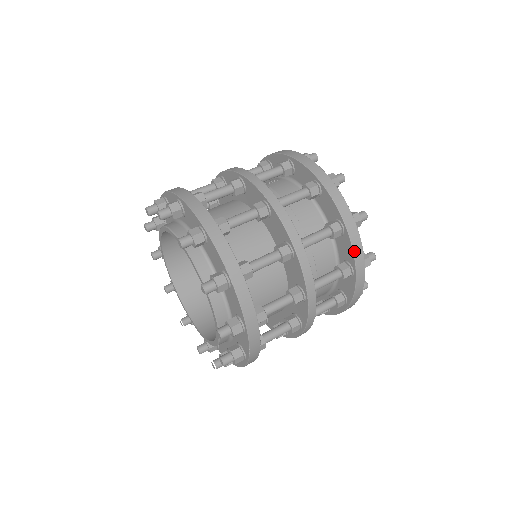
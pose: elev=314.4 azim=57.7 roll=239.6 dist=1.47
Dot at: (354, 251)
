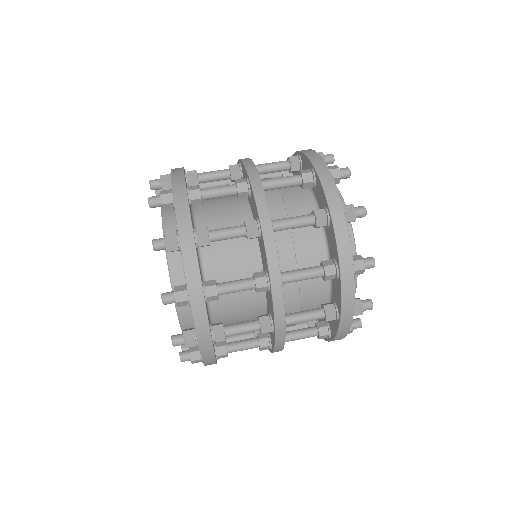
Dot at: (338, 243)
